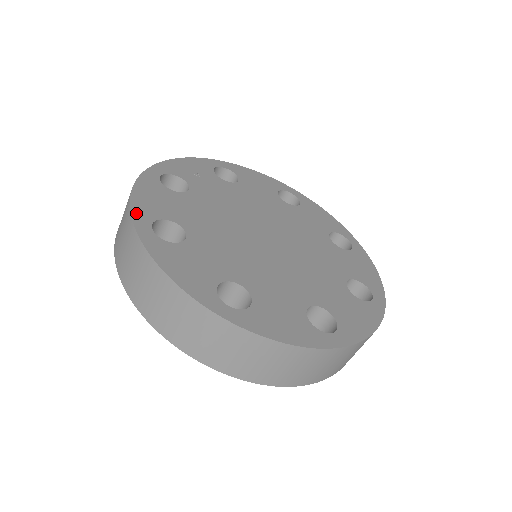
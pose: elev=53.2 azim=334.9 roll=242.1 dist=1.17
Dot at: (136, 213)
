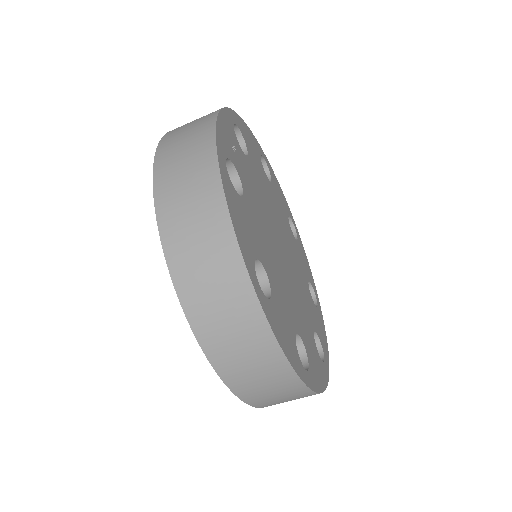
Dot at: (246, 260)
